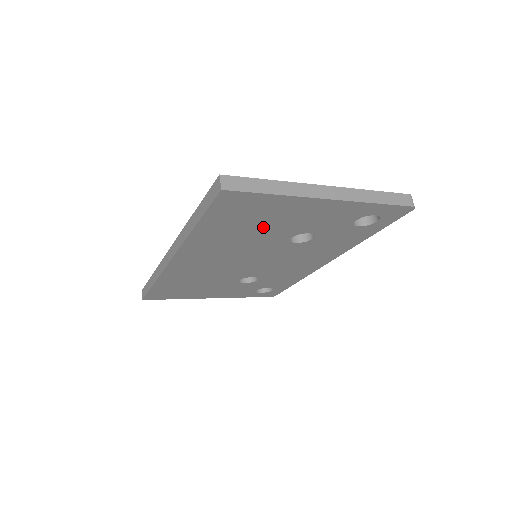
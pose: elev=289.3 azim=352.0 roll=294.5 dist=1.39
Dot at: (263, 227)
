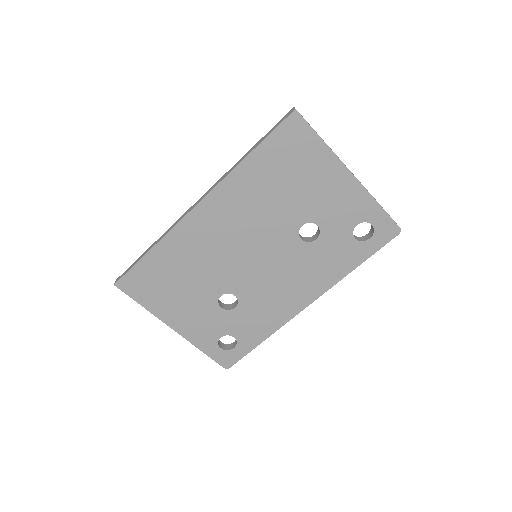
Dot at: (292, 190)
